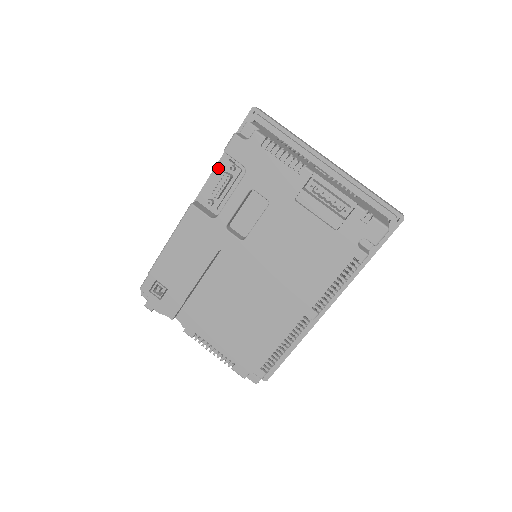
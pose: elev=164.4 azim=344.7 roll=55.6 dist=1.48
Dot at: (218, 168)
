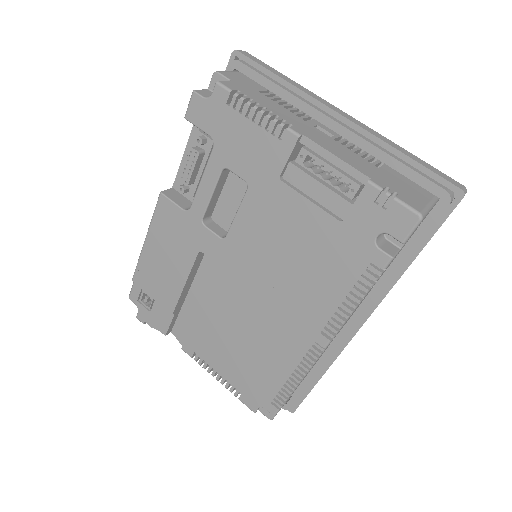
Dot at: (189, 142)
